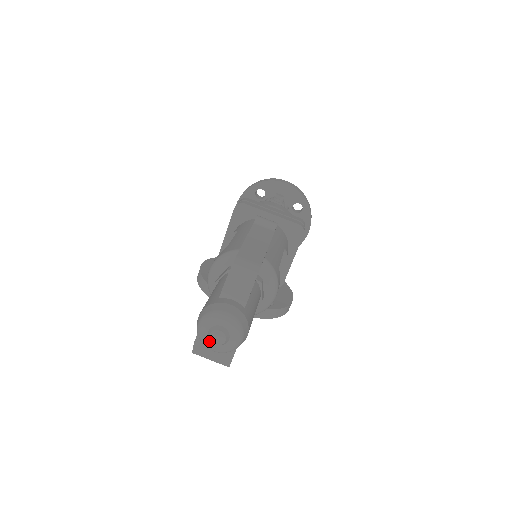
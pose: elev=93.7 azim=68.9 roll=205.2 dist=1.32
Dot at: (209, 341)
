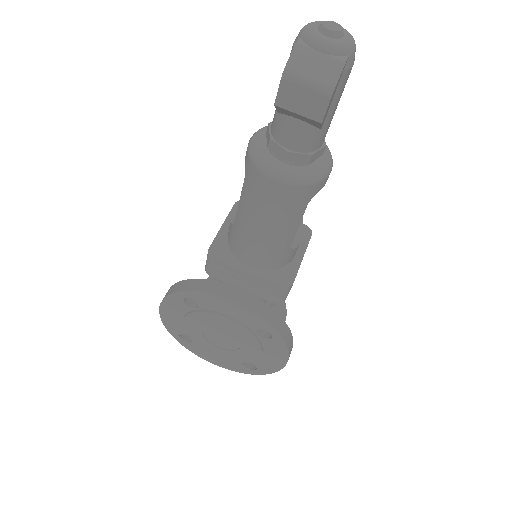
Dot at: (319, 34)
